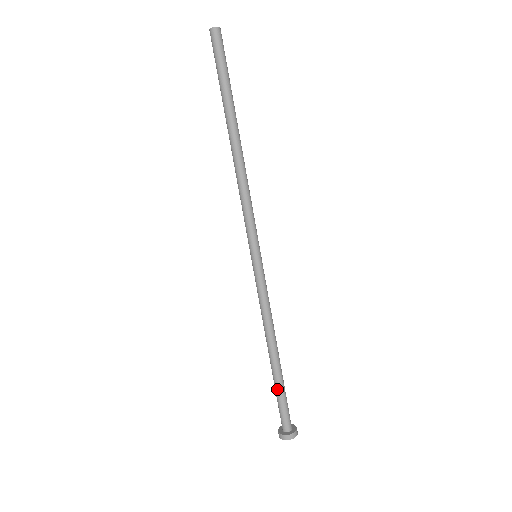
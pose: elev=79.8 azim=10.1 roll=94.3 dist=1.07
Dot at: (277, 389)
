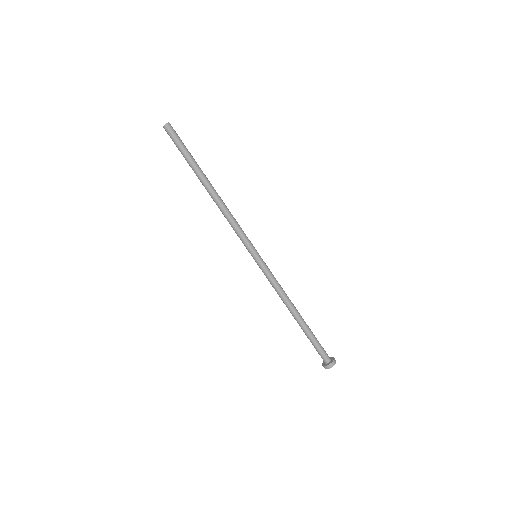
Dot at: (311, 336)
